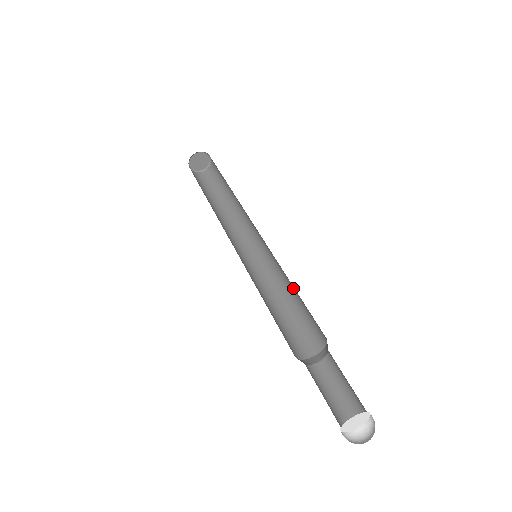
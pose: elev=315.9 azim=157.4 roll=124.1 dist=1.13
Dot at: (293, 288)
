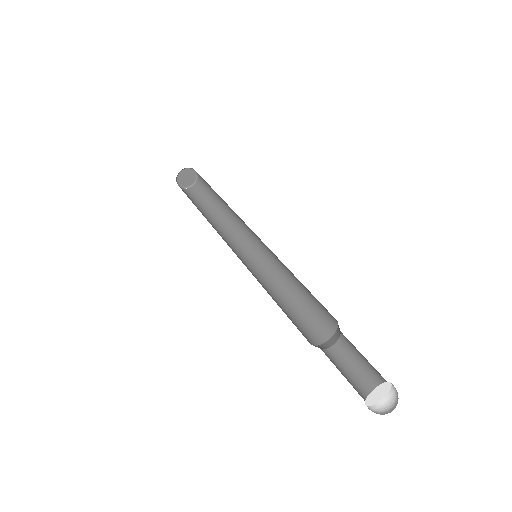
Dot at: occluded
